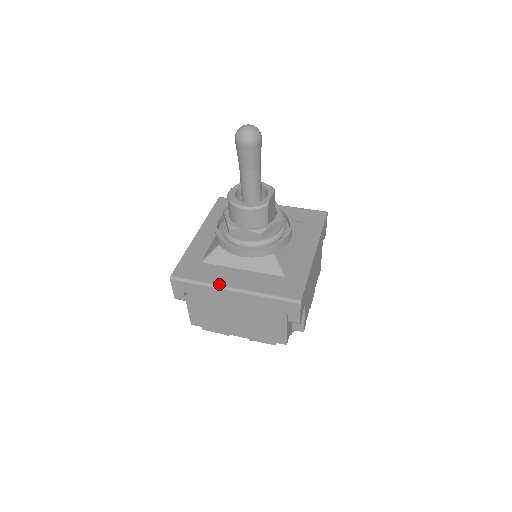
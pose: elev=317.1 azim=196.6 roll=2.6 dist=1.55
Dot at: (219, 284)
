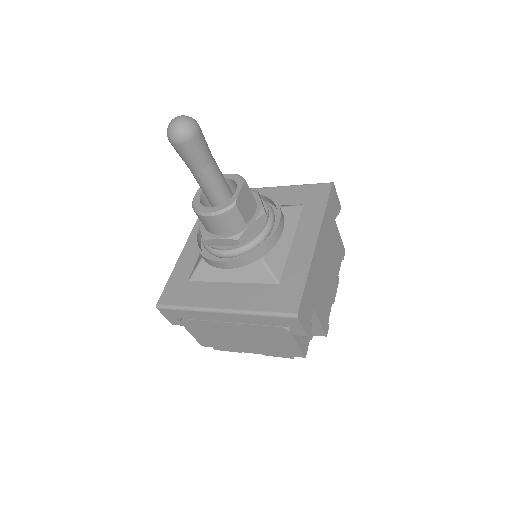
Dot at: (206, 306)
